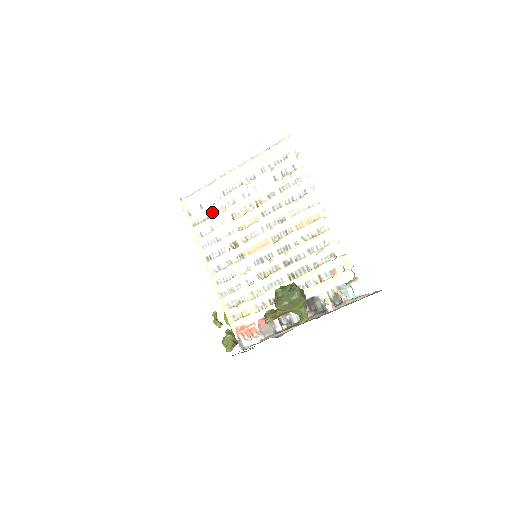
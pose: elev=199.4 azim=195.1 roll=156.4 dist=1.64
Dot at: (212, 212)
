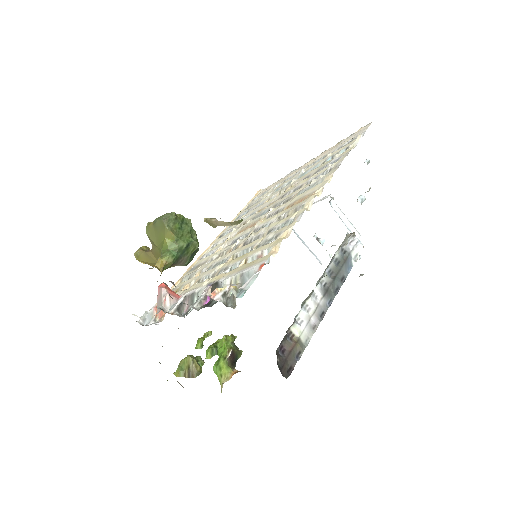
Dot at: (262, 198)
